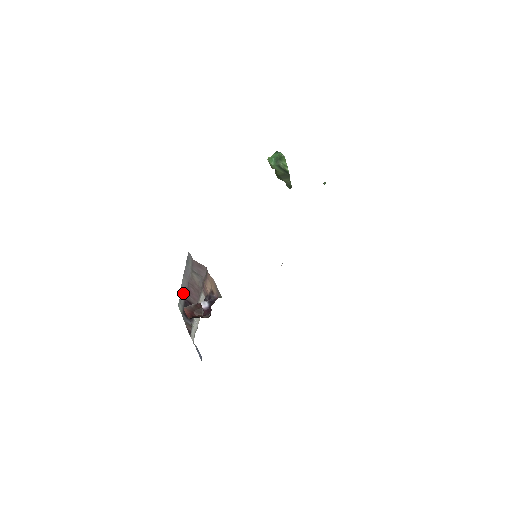
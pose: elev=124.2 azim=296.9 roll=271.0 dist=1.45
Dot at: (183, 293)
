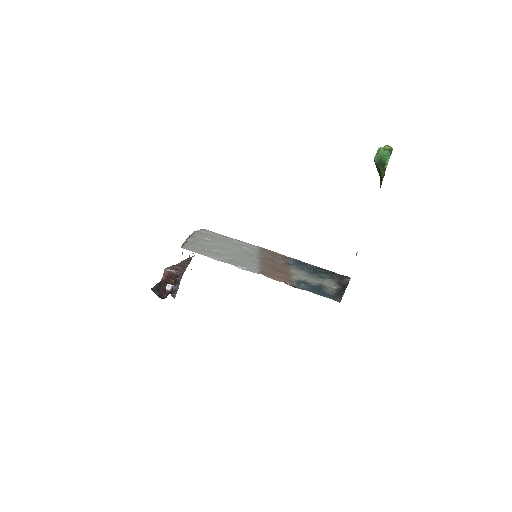
Dot at: occluded
